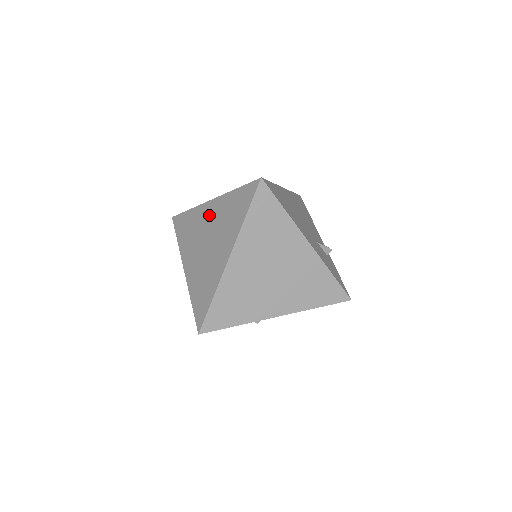
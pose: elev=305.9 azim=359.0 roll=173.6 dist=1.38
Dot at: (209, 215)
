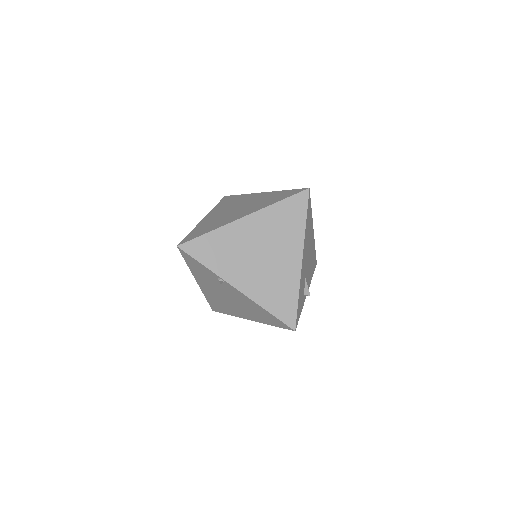
Dot at: (253, 198)
